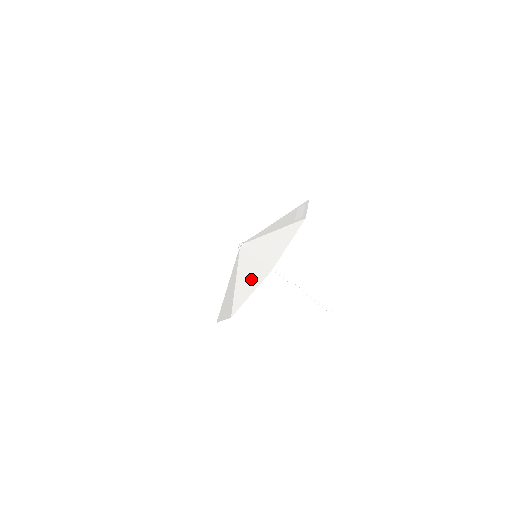
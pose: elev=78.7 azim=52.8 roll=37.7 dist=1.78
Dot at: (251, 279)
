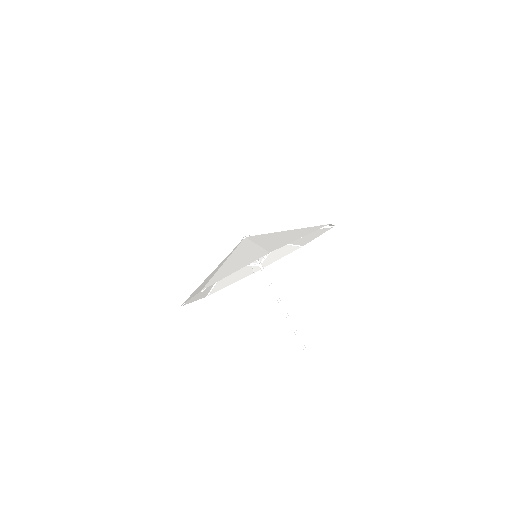
Dot at: (243, 260)
